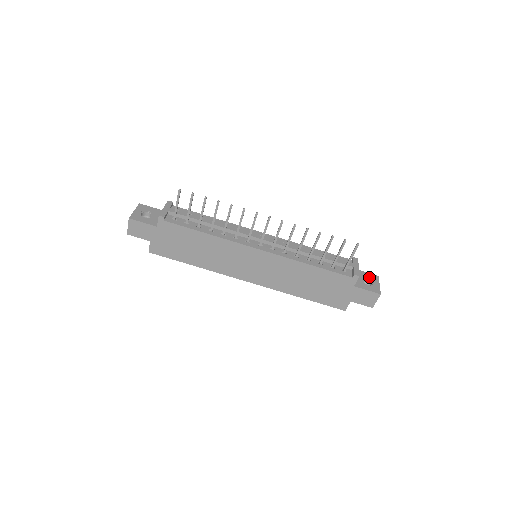
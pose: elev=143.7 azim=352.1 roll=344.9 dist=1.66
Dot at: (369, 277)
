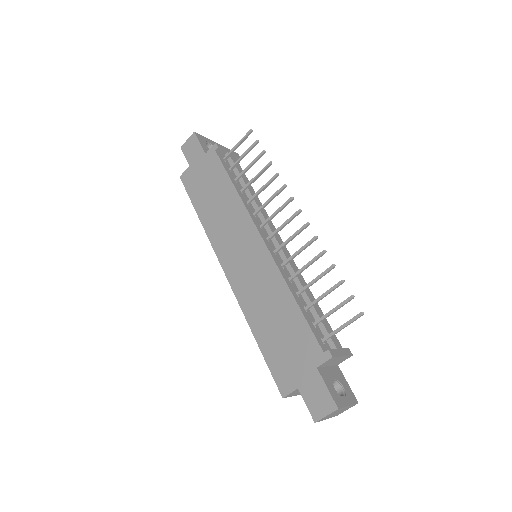
Dot at: (346, 388)
